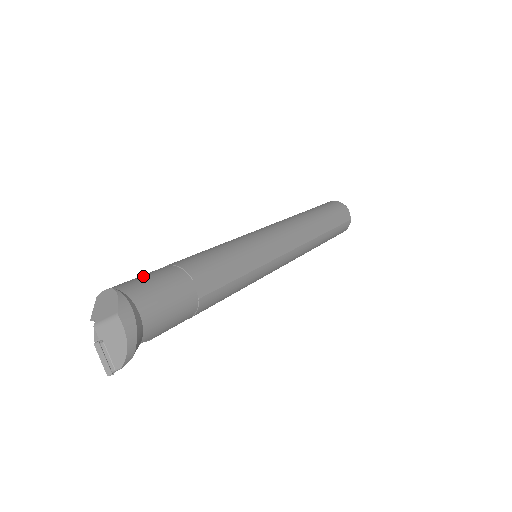
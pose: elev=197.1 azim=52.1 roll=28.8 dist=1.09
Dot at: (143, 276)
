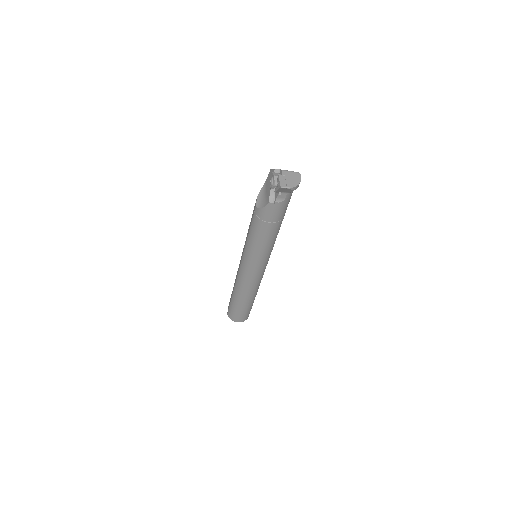
Dot at: occluded
